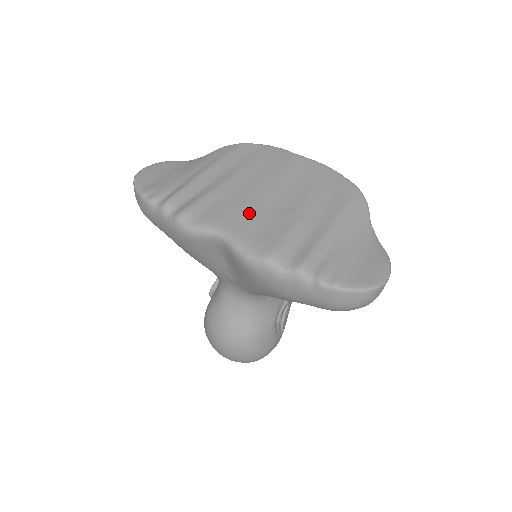
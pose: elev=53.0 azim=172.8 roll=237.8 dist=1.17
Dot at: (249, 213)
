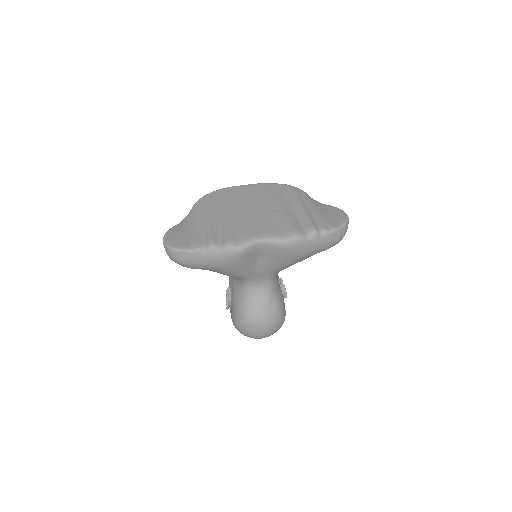
Dot at: (260, 223)
